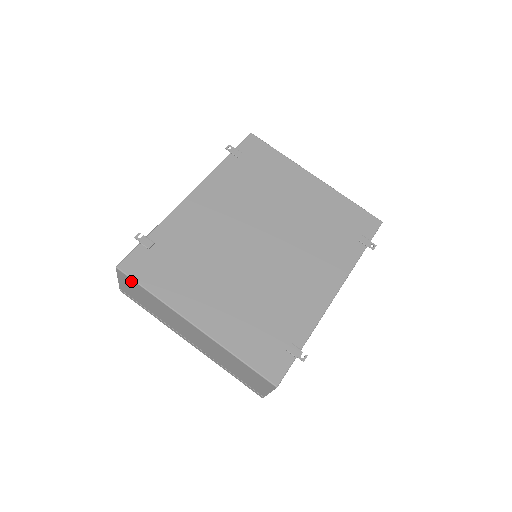
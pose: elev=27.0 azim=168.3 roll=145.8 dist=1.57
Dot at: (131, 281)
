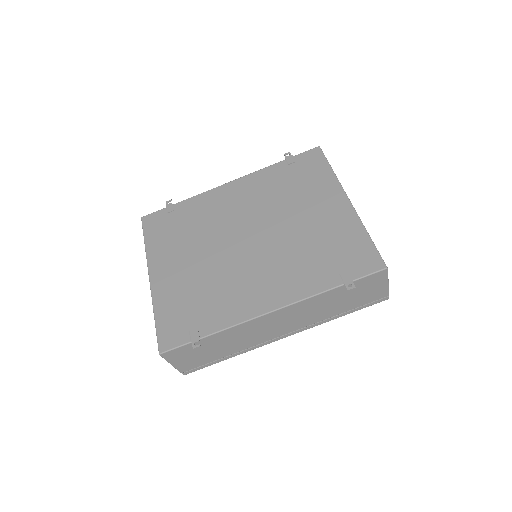
Dot at: occluded
